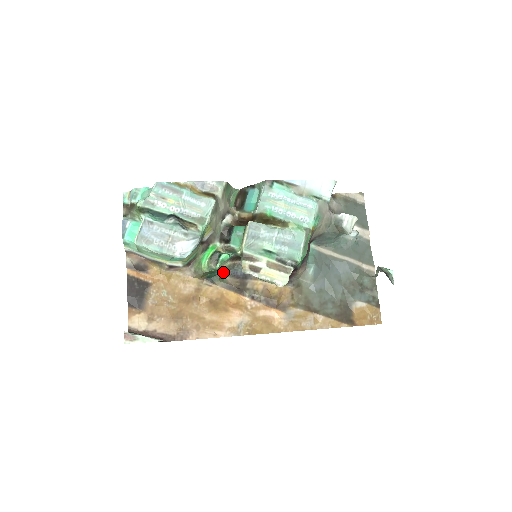
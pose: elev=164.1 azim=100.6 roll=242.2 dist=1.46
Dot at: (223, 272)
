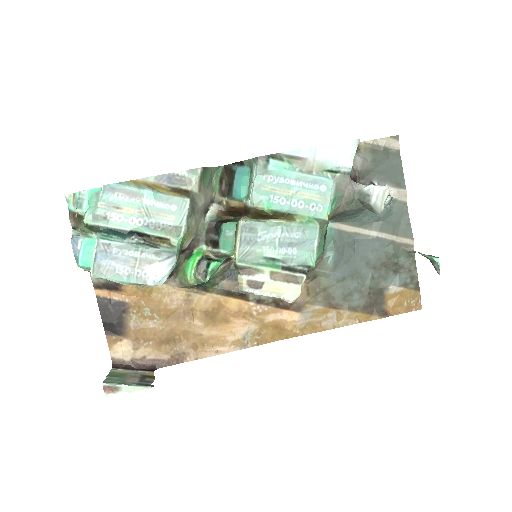
Dot at: (216, 276)
